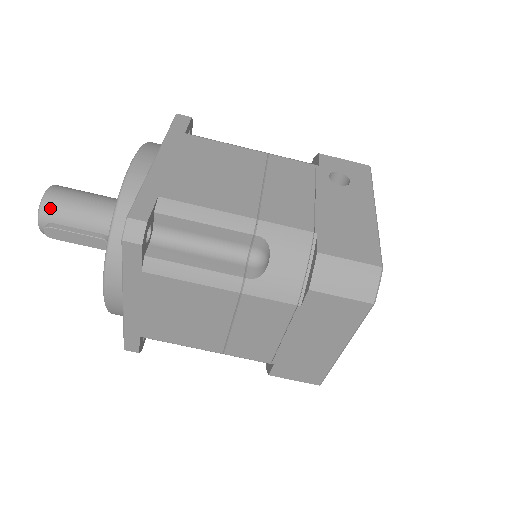
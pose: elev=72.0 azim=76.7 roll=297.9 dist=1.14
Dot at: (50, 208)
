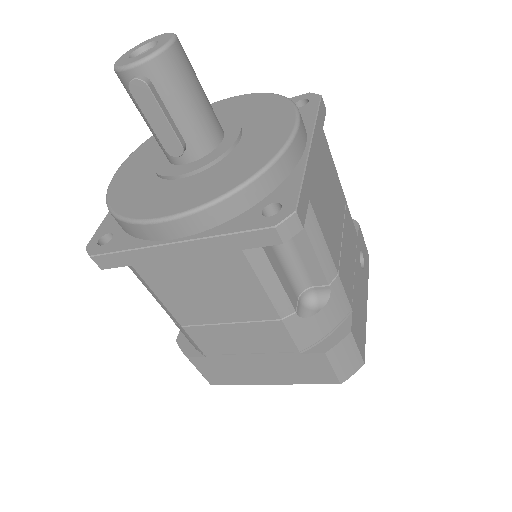
Dot at: (166, 66)
